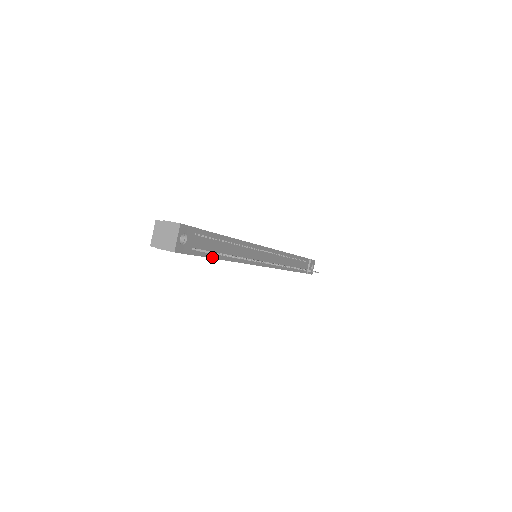
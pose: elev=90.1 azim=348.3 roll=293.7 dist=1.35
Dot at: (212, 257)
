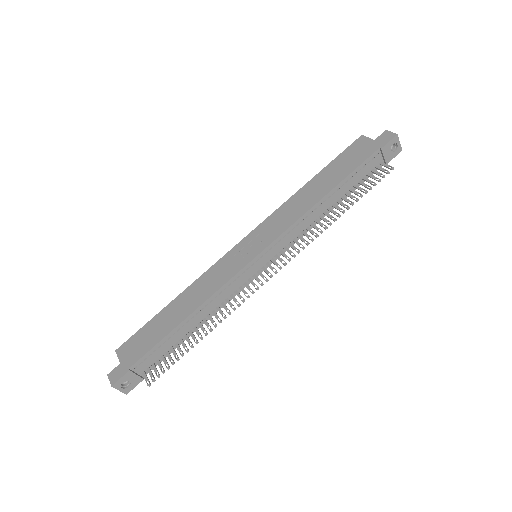
Dot at: (173, 350)
